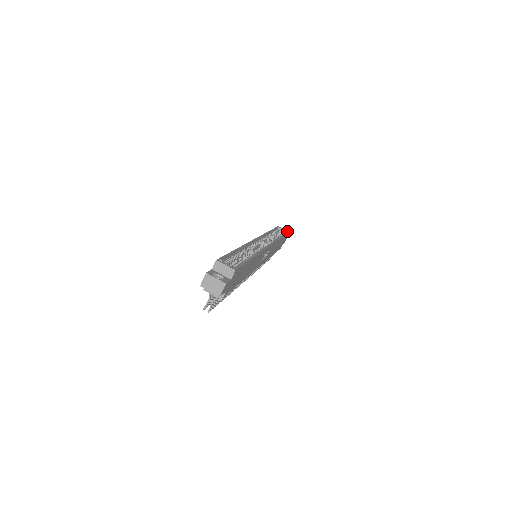
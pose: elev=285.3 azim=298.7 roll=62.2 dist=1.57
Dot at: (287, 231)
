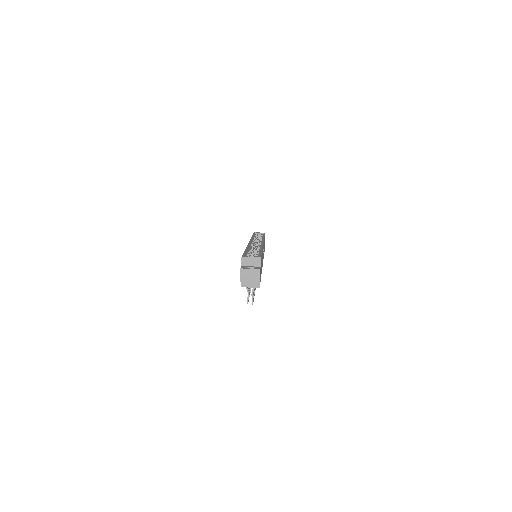
Dot at: (263, 233)
